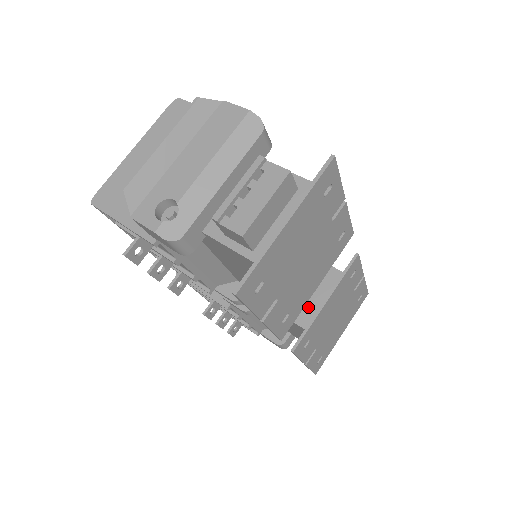
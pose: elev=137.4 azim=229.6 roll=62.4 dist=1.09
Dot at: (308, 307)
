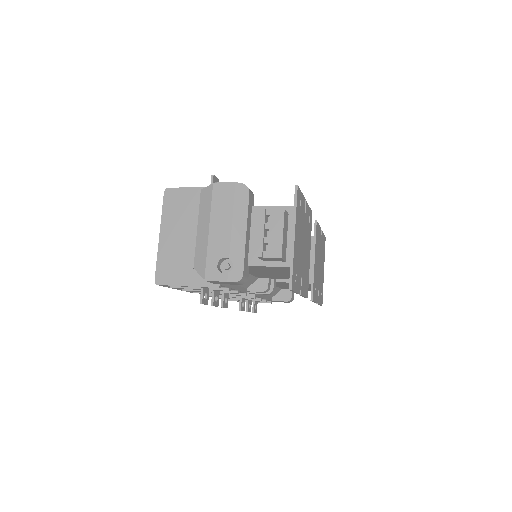
Dot at: occluded
